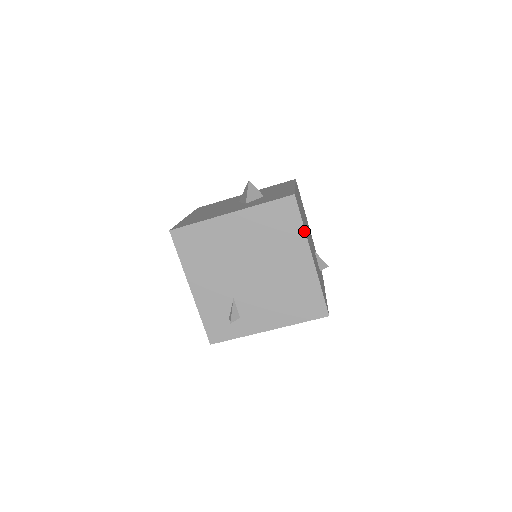
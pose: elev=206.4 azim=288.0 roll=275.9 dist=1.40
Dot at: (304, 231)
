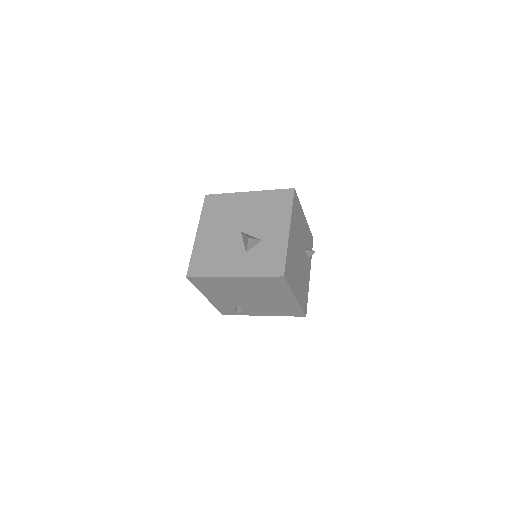
Dot at: (290, 289)
